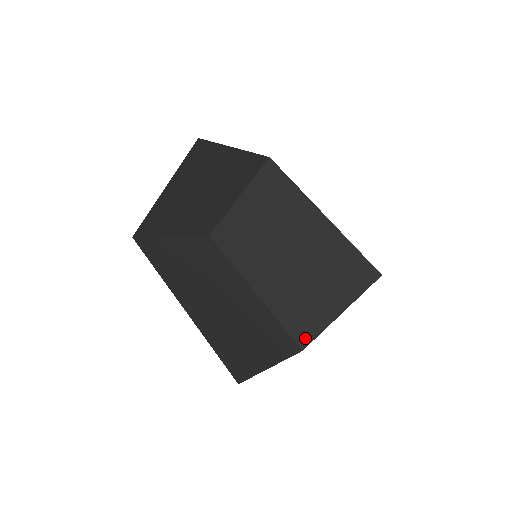
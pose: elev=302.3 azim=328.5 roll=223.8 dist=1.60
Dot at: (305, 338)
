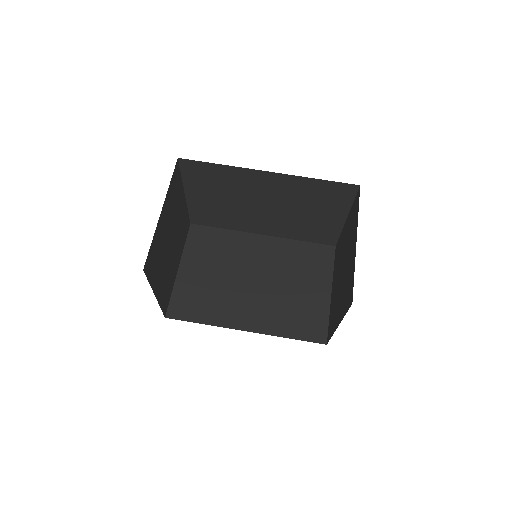
Dot at: (331, 240)
